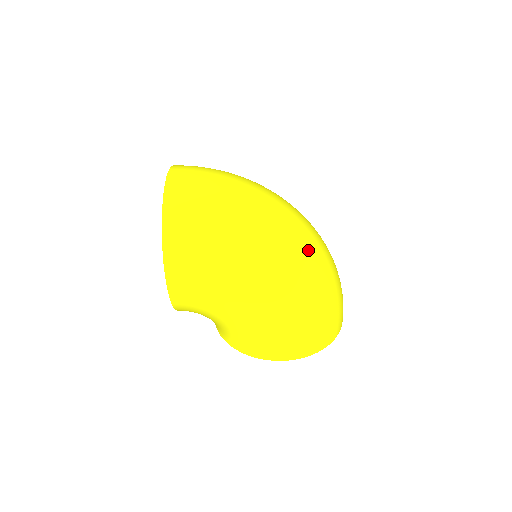
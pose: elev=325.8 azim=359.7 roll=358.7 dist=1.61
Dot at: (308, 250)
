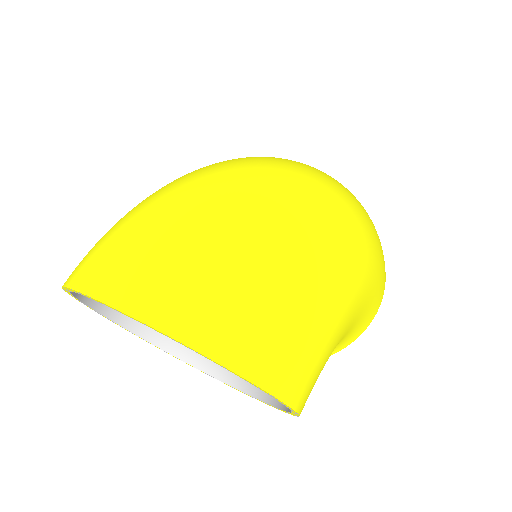
Dot at: (326, 183)
